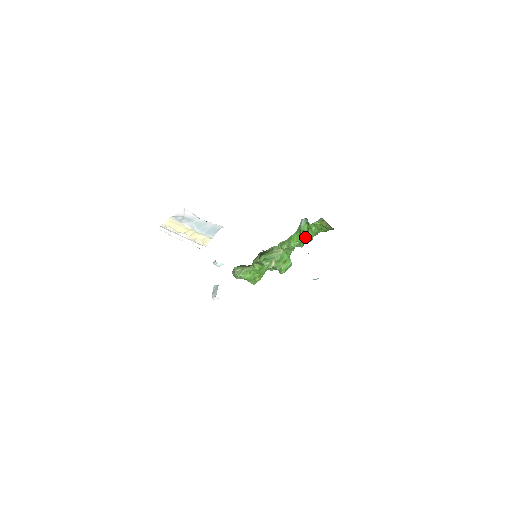
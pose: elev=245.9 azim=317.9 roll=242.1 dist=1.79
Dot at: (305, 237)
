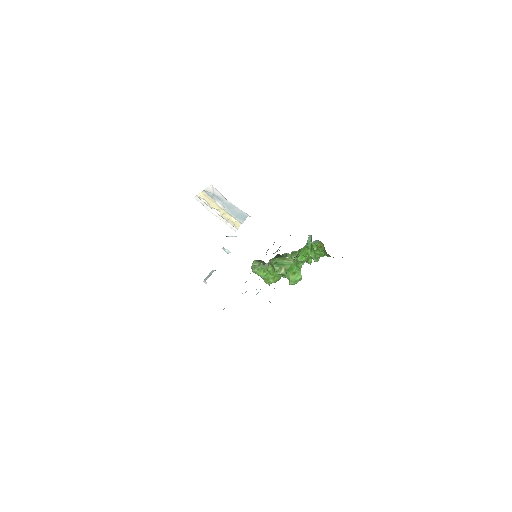
Dot at: (310, 255)
